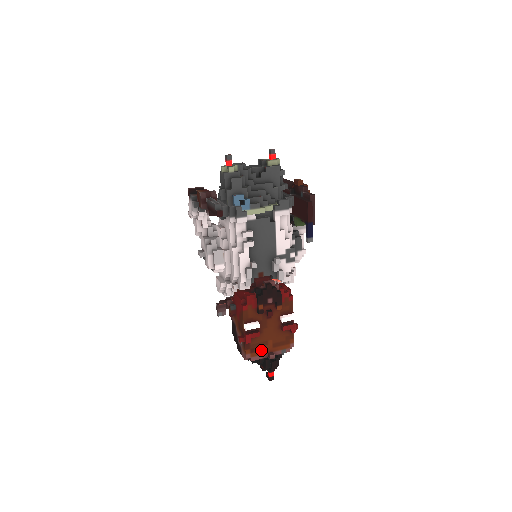
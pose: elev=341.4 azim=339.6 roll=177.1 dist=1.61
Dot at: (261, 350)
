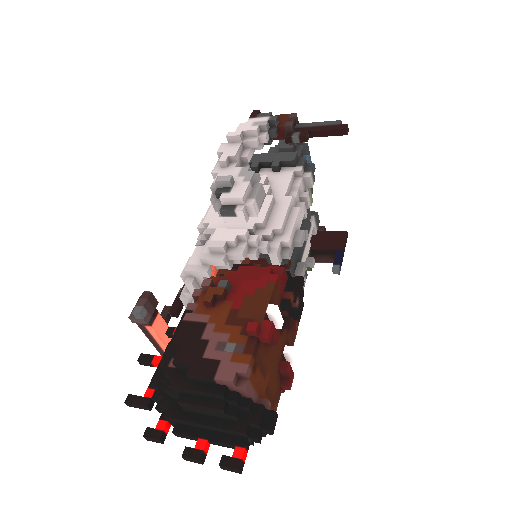
Dot at: (258, 380)
